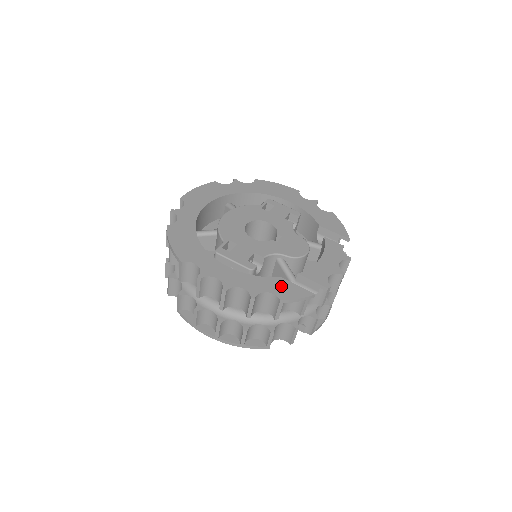
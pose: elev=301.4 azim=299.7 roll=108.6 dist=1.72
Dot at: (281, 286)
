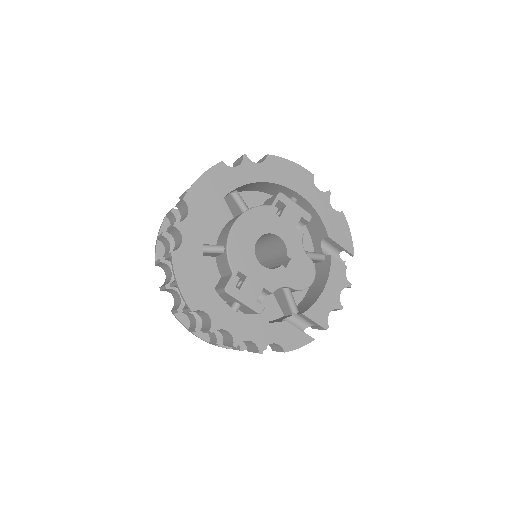
Dot at: (286, 333)
